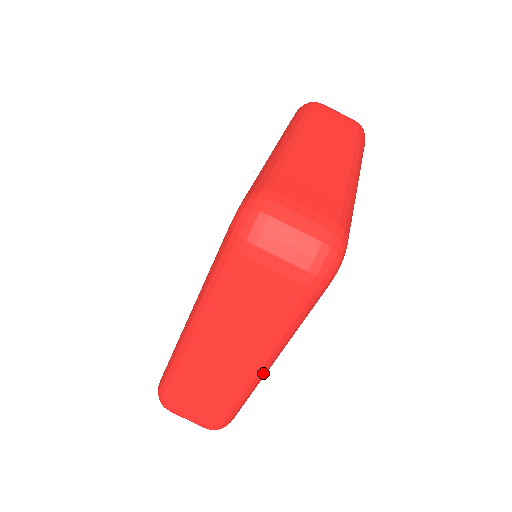
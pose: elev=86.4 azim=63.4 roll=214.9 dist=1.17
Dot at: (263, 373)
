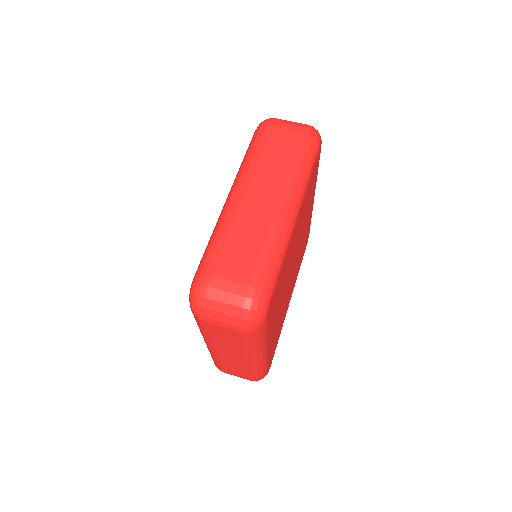
Dot at: (291, 217)
